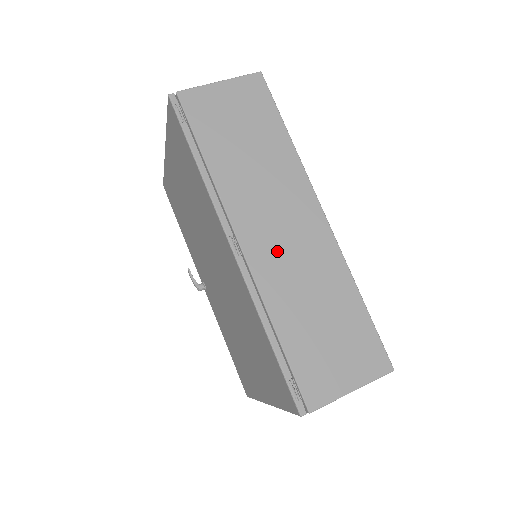
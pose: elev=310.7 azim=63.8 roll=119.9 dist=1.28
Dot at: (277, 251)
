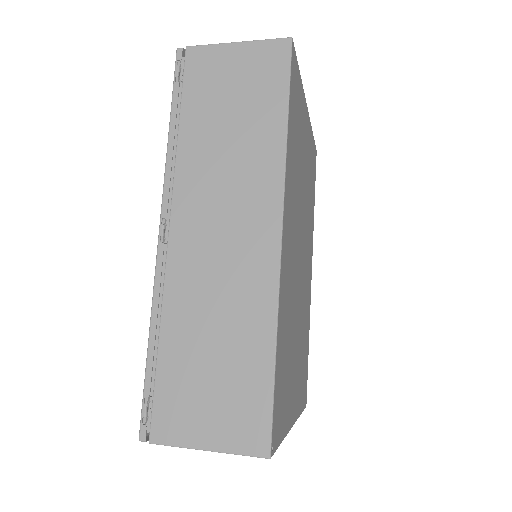
Dot at: (204, 253)
